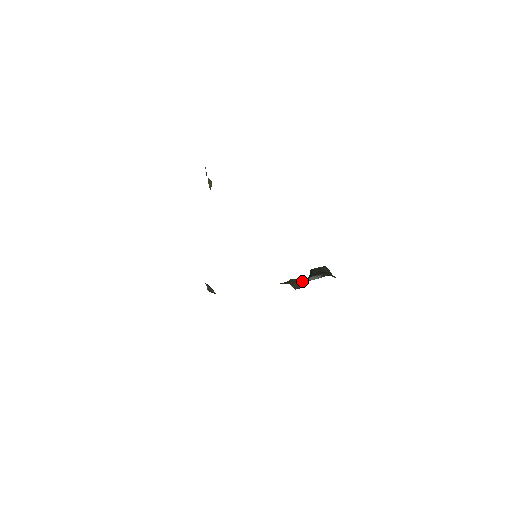
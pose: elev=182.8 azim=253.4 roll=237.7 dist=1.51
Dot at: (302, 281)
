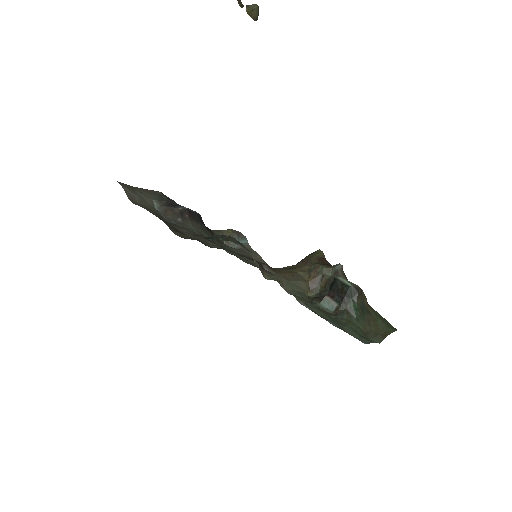
Dot at: (331, 273)
